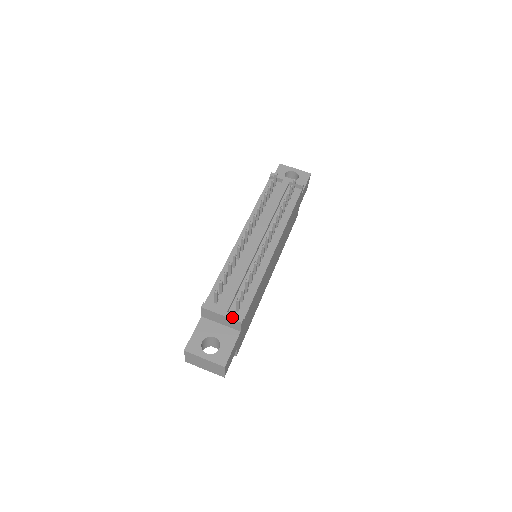
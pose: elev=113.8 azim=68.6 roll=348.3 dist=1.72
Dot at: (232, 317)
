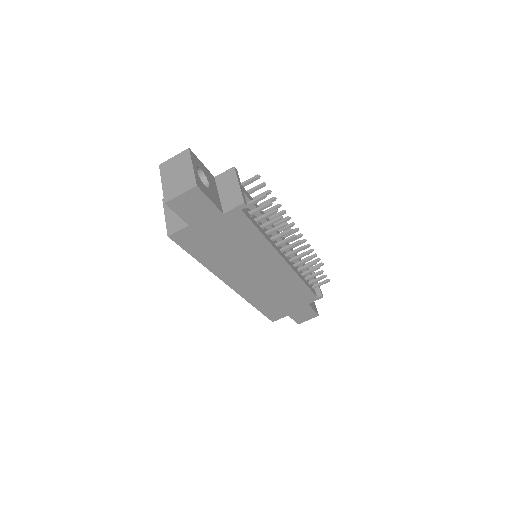
Dot at: (243, 194)
